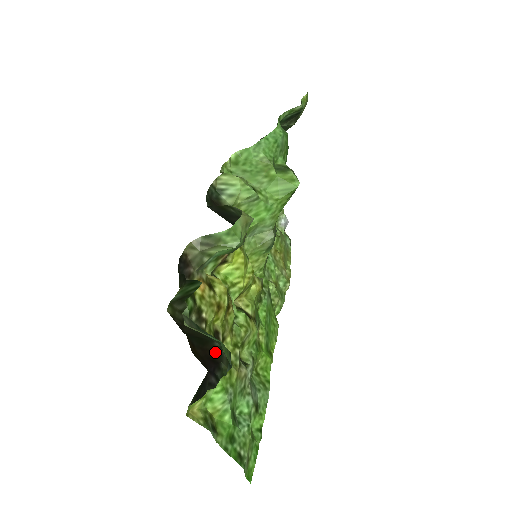
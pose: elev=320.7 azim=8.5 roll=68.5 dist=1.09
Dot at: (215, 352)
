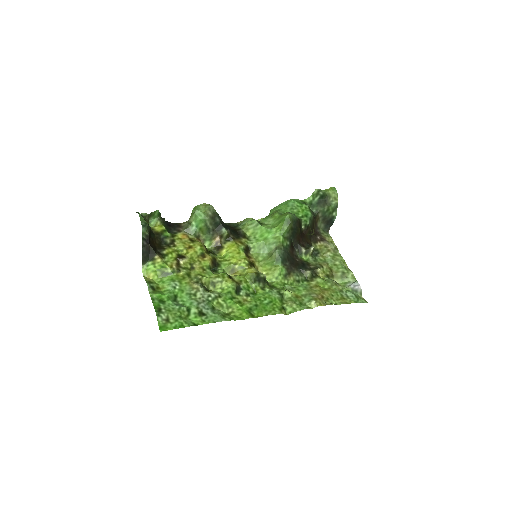
Dot at: occluded
